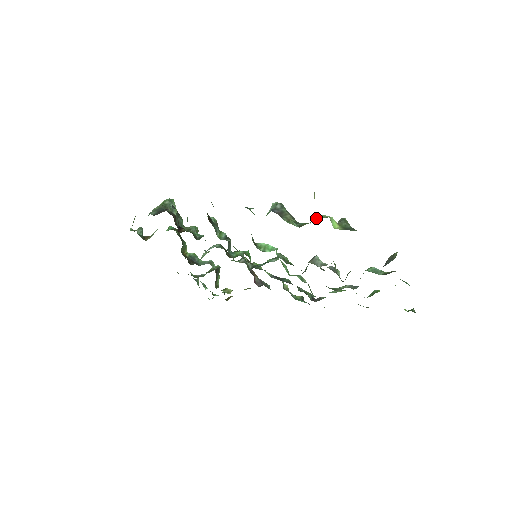
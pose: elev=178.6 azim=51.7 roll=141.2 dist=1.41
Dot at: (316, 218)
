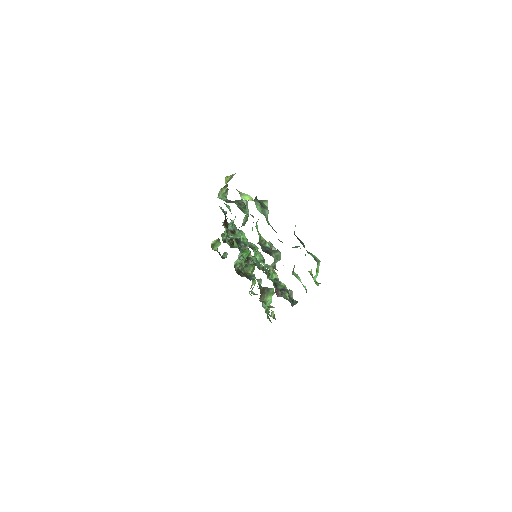
Dot at: occluded
